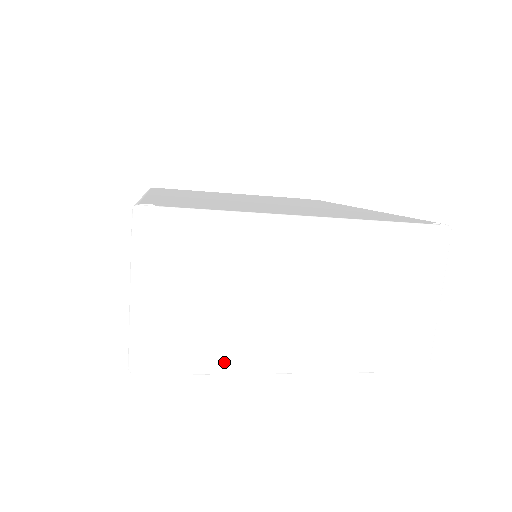
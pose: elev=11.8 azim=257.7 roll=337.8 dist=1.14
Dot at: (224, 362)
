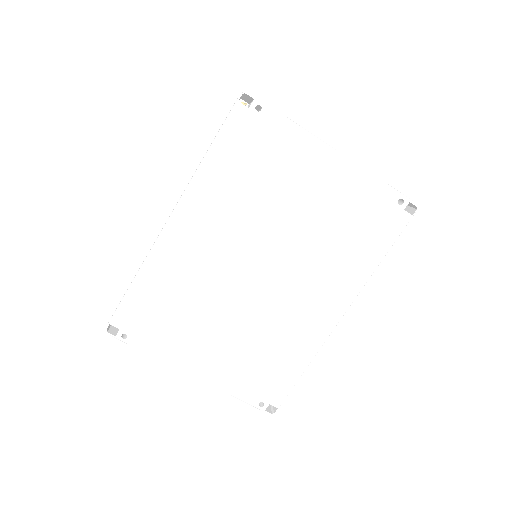
Dot at: occluded
